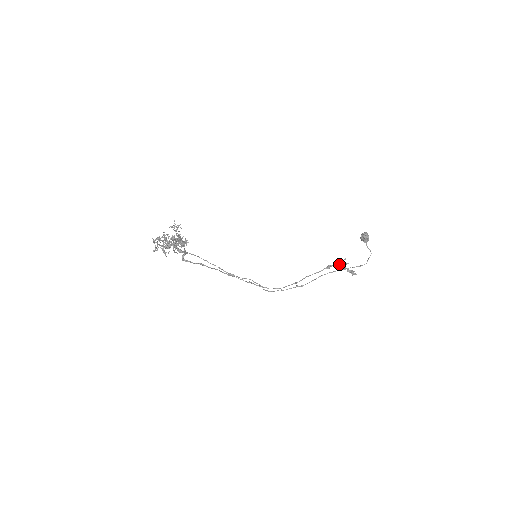
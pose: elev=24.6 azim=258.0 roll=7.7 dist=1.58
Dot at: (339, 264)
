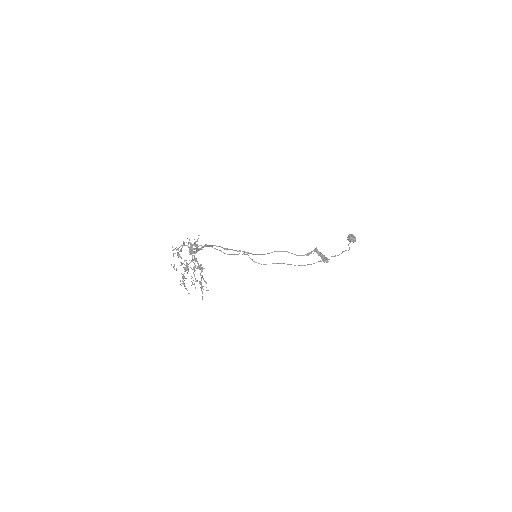
Dot at: (319, 253)
